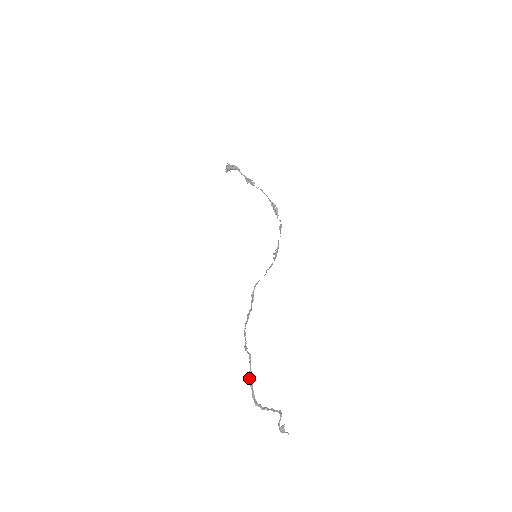
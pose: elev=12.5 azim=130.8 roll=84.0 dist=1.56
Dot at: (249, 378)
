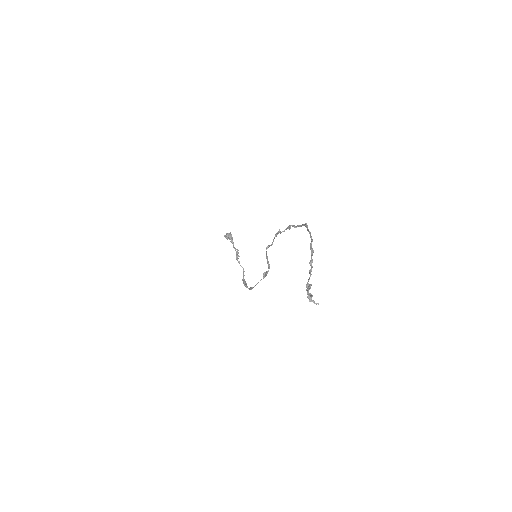
Dot at: (306, 223)
